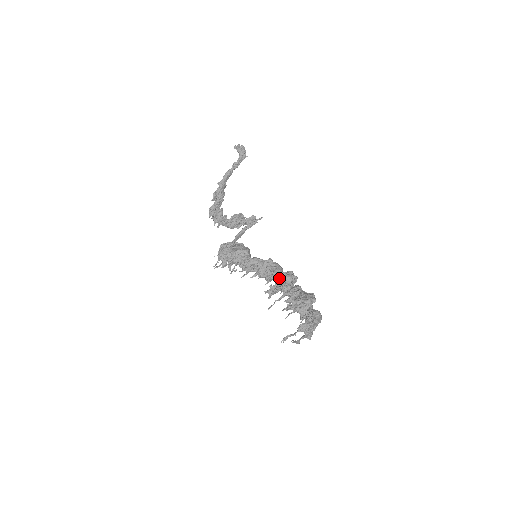
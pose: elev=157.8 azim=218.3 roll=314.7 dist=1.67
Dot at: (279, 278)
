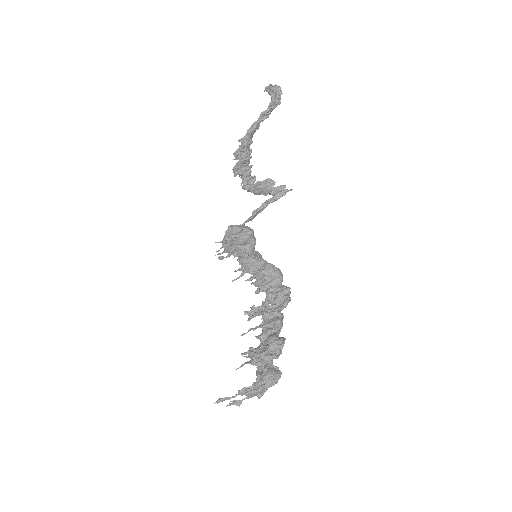
Dot at: (268, 297)
